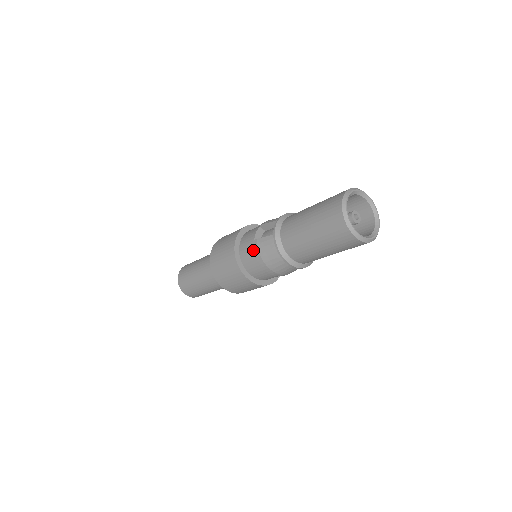
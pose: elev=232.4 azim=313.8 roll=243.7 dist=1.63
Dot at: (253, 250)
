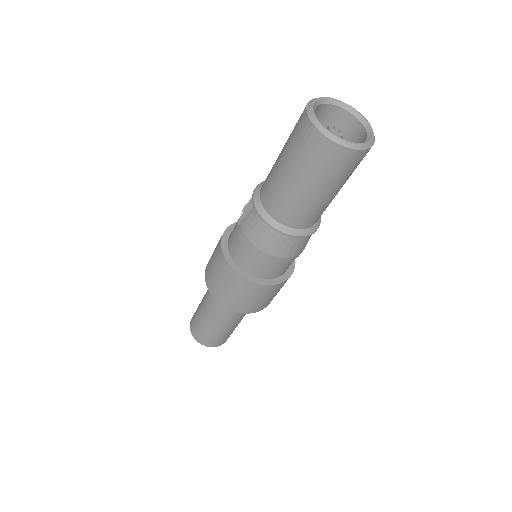
Dot at: (240, 239)
